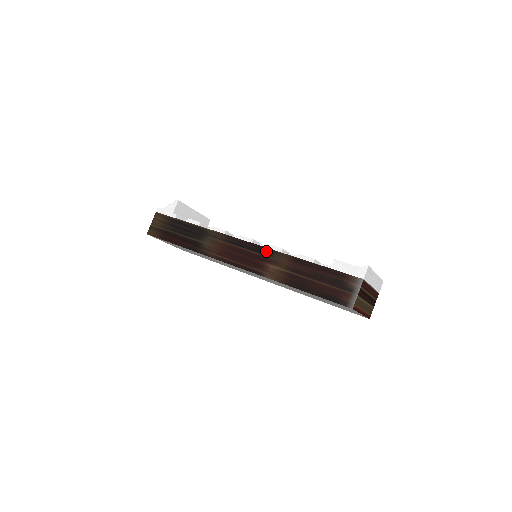
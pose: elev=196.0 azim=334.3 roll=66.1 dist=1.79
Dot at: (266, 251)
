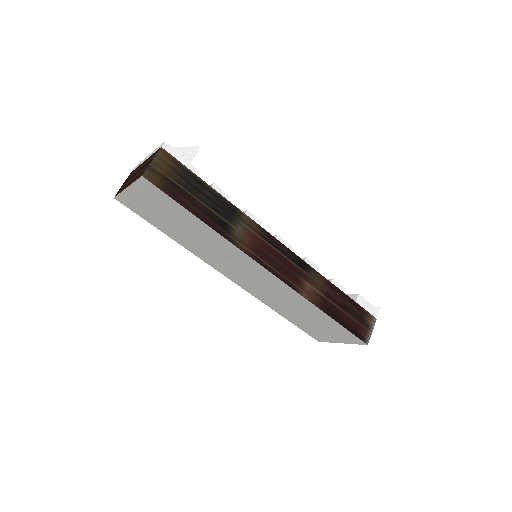
Dot at: (304, 265)
